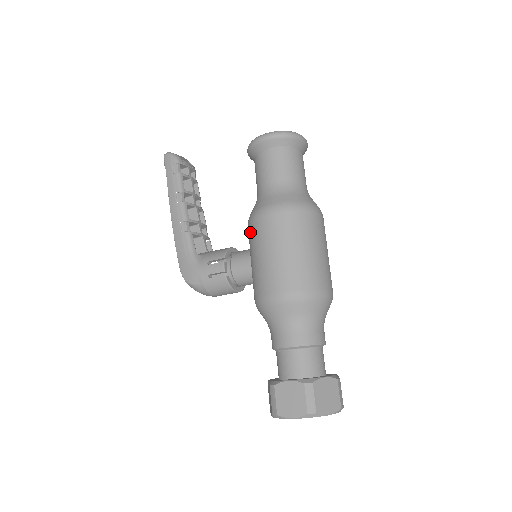
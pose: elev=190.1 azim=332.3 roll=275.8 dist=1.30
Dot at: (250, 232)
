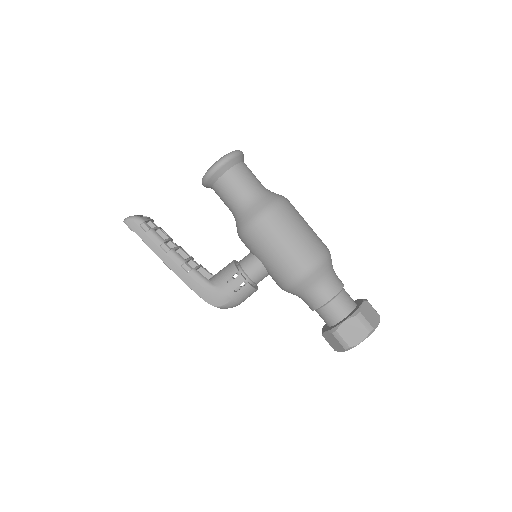
Dot at: (250, 241)
